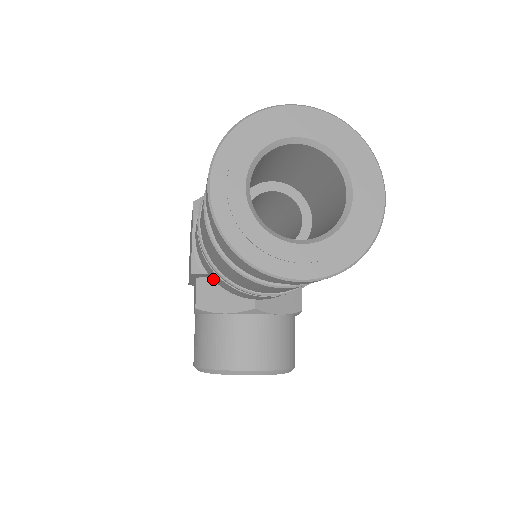
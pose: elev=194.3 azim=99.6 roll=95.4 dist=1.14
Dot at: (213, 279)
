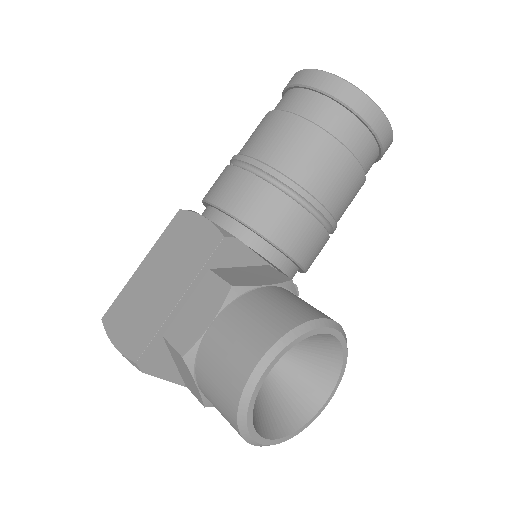
Dot at: (258, 229)
